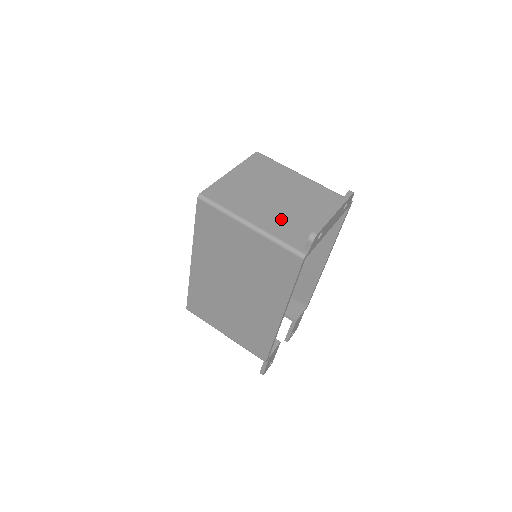
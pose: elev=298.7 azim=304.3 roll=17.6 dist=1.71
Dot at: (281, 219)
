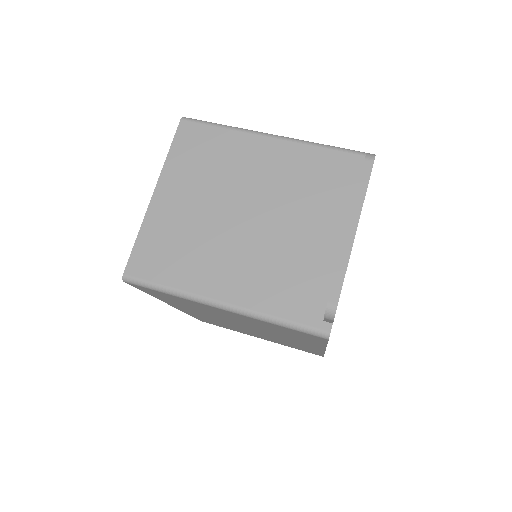
Dot at: (267, 268)
